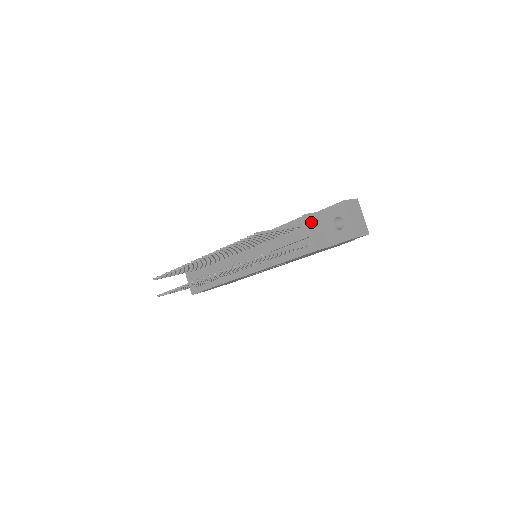
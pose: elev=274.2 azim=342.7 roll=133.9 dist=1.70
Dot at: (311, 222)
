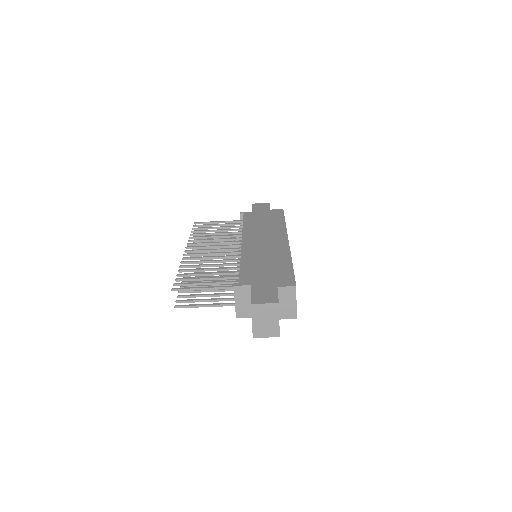
Dot at: (239, 293)
